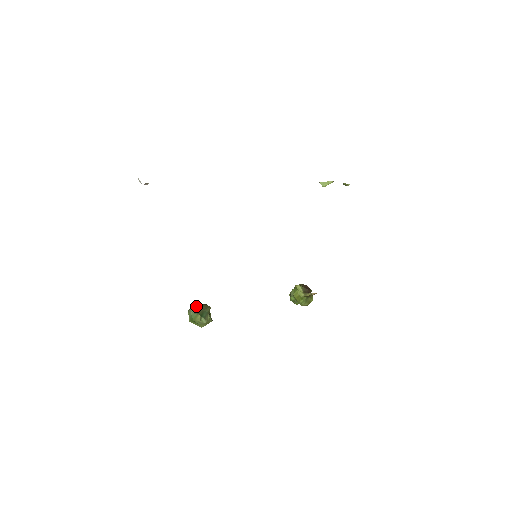
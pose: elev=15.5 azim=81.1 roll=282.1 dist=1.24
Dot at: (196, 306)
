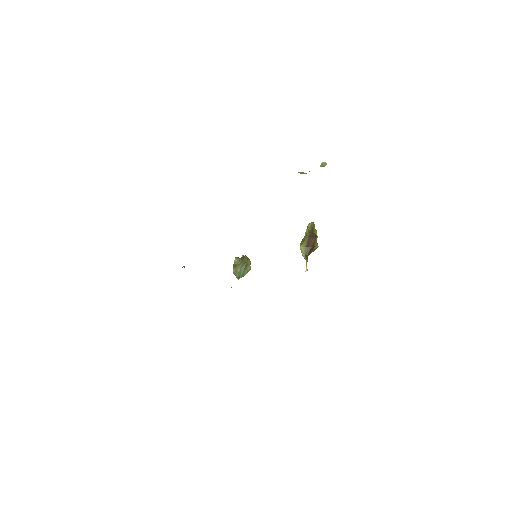
Dot at: (238, 259)
